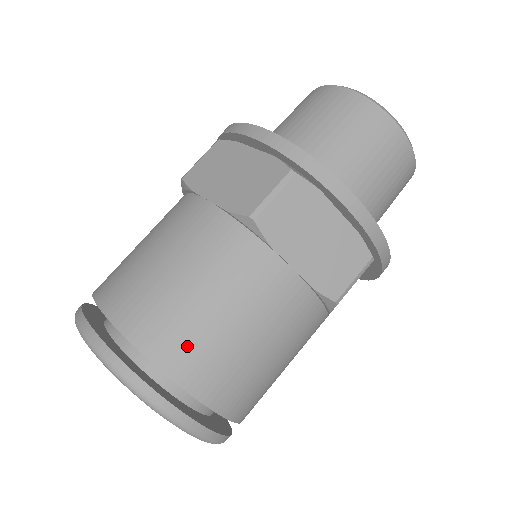
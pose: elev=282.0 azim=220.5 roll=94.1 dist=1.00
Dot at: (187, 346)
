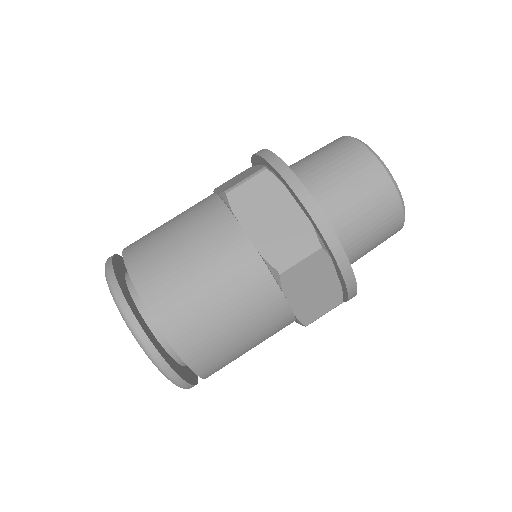
Dot at: (154, 268)
